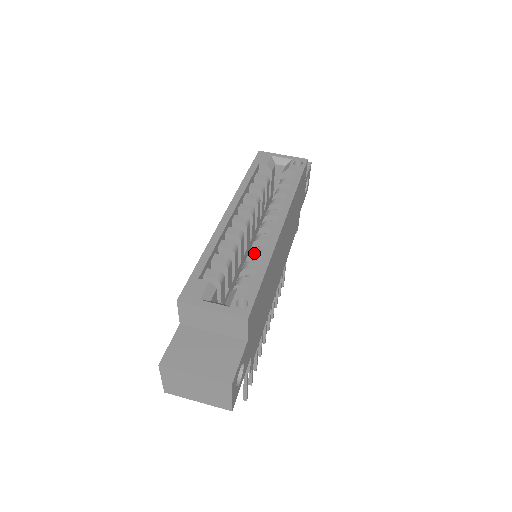
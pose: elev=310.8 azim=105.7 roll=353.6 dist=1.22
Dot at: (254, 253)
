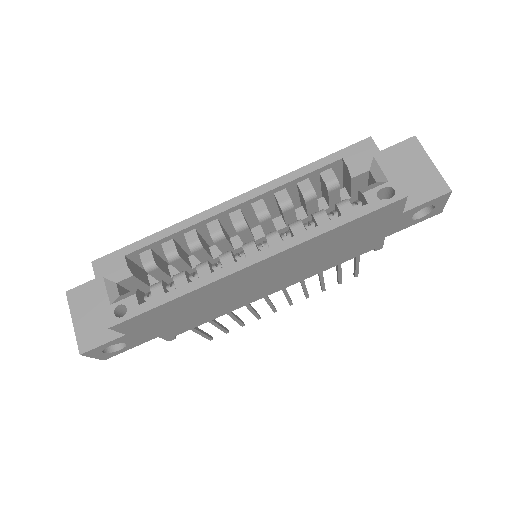
Dot at: (198, 269)
